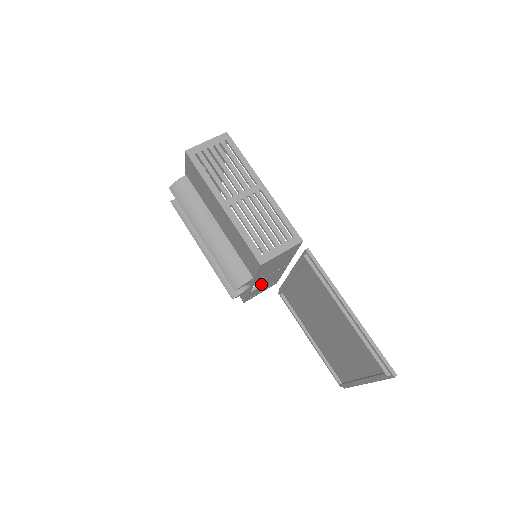
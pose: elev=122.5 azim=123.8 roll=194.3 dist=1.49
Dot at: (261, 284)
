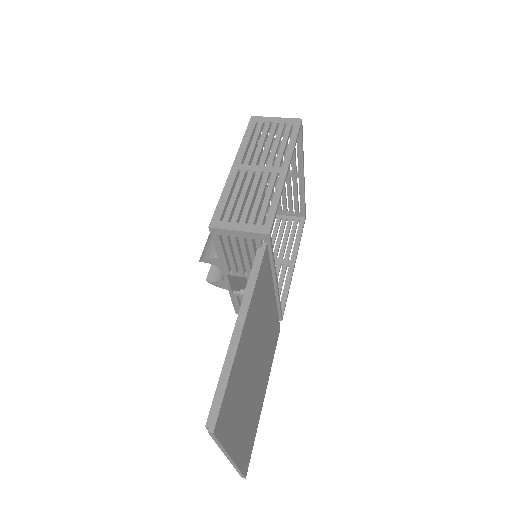
Dot at: occluded
